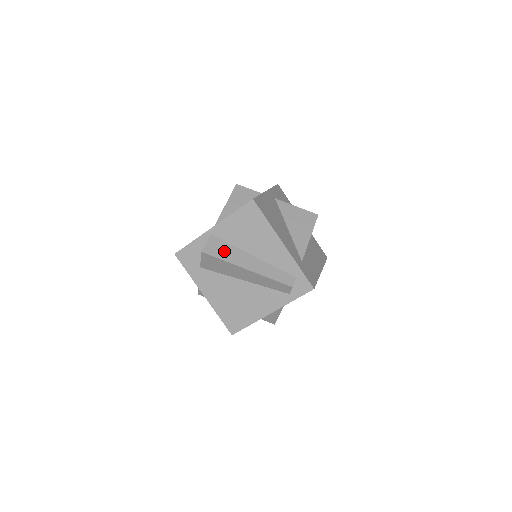
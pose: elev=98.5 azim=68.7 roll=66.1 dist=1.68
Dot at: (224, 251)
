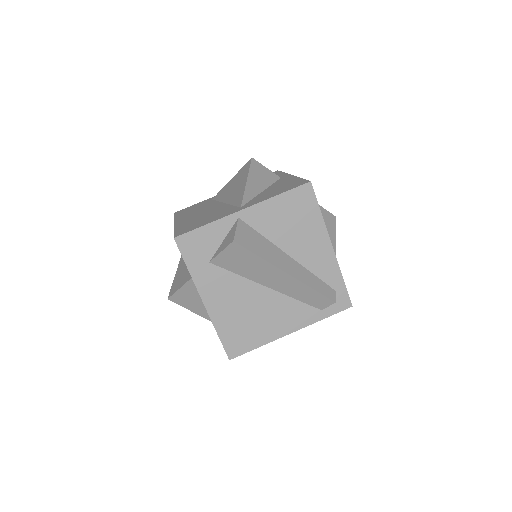
Dot at: (258, 244)
